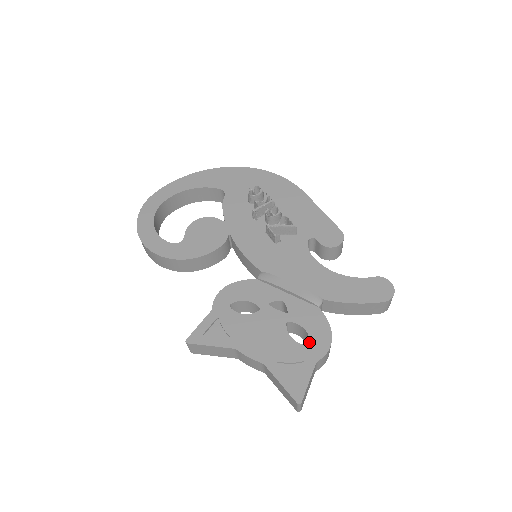
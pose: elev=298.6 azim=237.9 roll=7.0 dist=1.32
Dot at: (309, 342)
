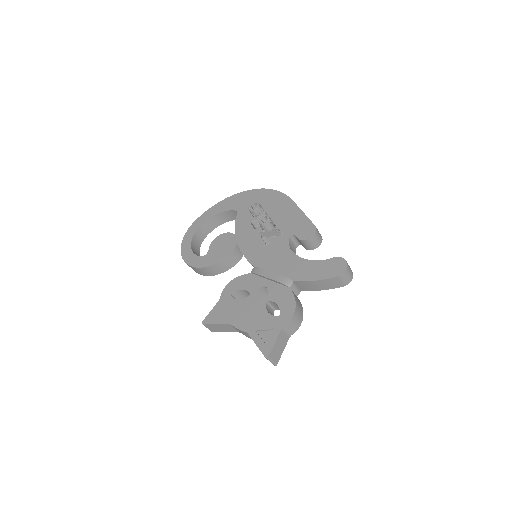
Dot at: occluded
